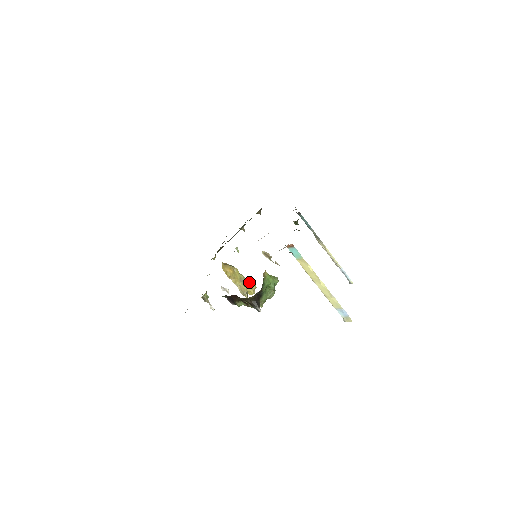
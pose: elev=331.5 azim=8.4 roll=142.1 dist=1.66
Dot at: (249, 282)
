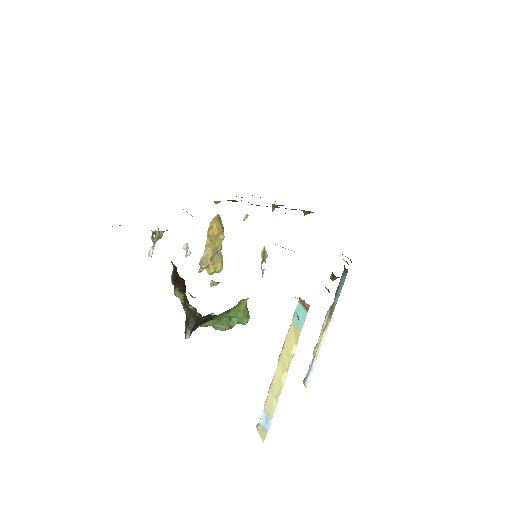
Dot at: (220, 260)
